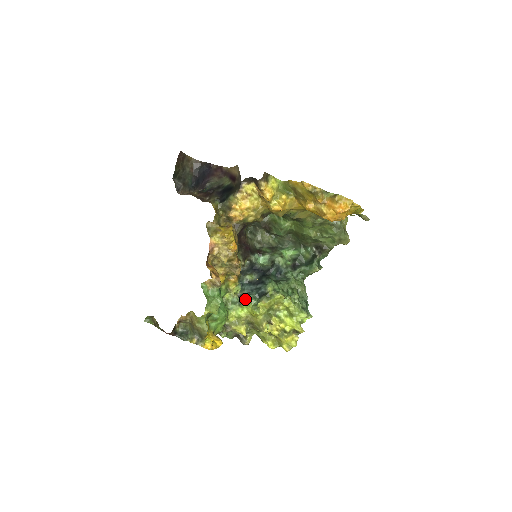
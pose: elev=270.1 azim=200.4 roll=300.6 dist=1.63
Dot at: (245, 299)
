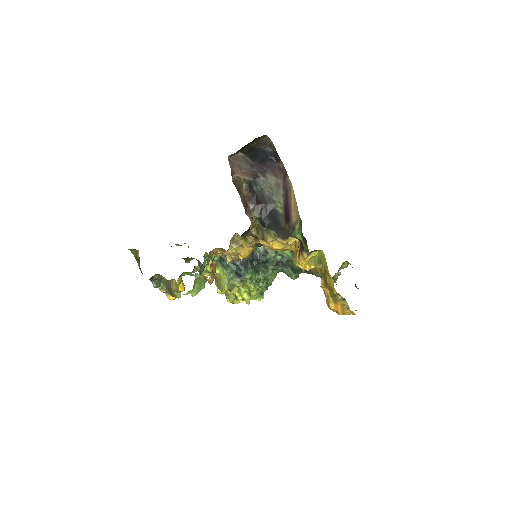
Dot at: (223, 266)
